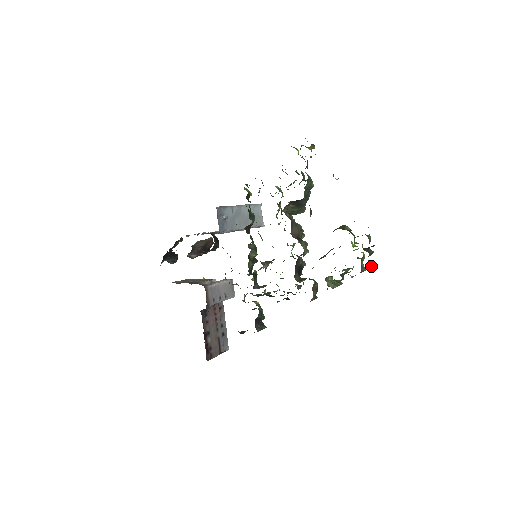
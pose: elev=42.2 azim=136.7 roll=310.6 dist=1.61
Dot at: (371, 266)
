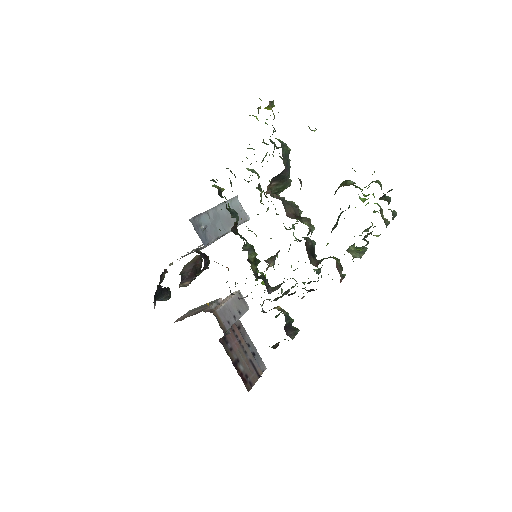
Dot at: (395, 215)
